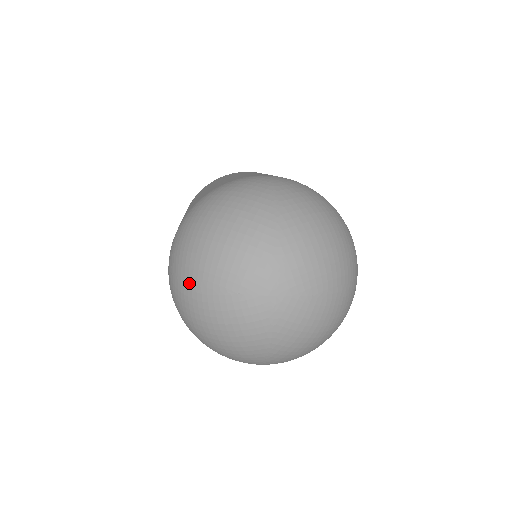
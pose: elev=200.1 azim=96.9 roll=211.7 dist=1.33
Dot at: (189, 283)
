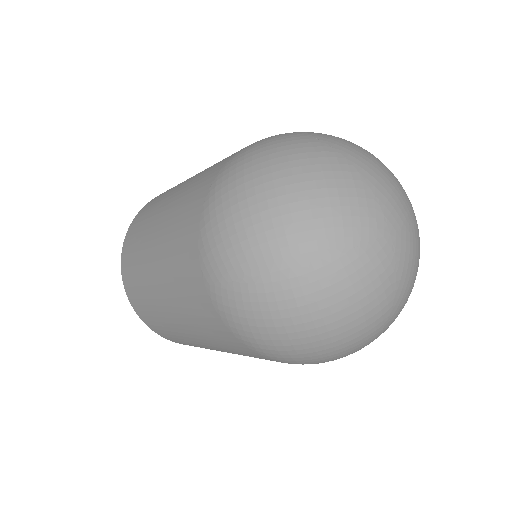
Dot at: (280, 271)
